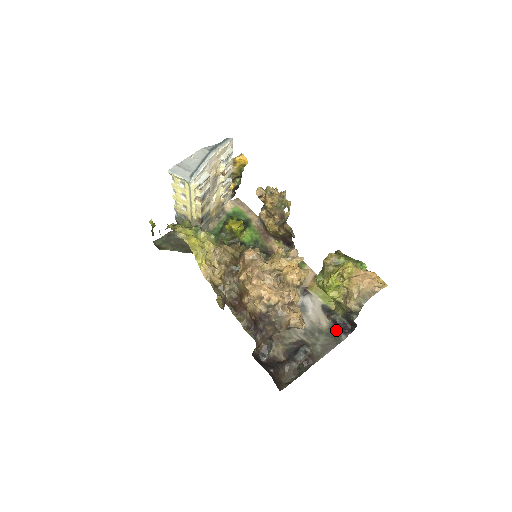
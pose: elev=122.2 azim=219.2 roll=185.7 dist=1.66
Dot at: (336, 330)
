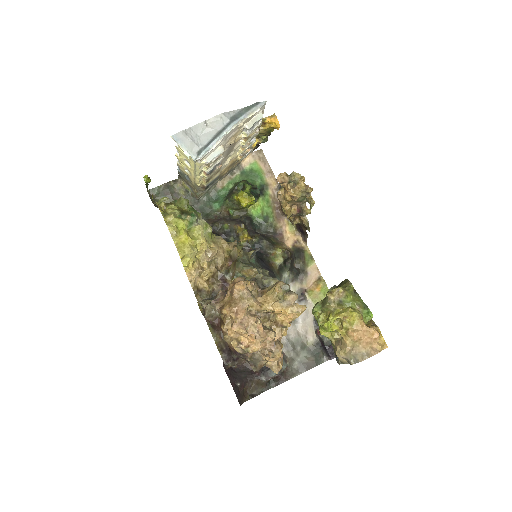
Dot at: (320, 349)
